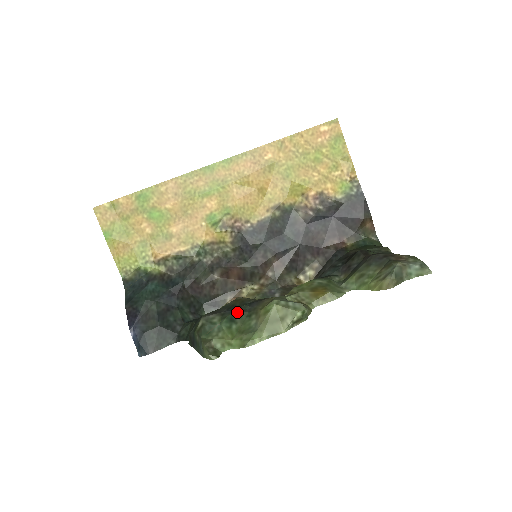
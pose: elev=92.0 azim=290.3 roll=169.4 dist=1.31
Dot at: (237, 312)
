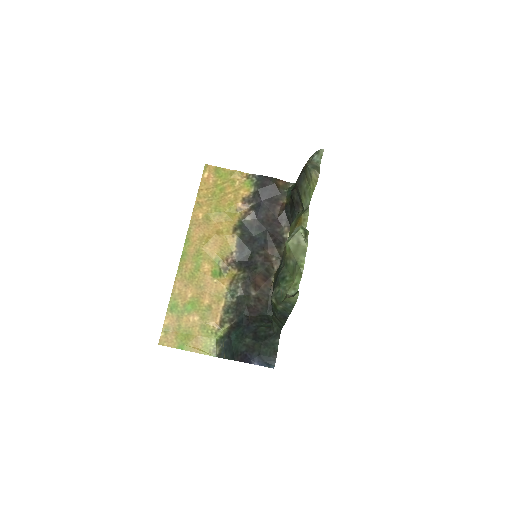
Dot at: (280, 273)
